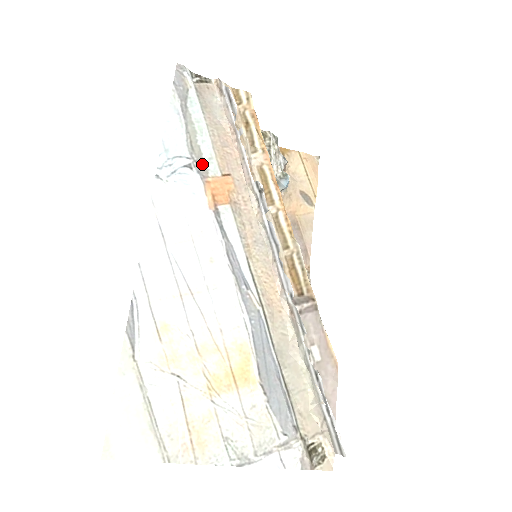
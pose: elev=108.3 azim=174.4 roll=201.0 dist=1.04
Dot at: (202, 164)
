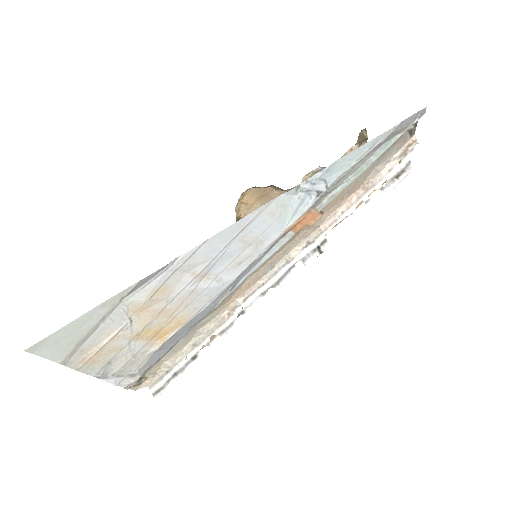
Dot at: (325, 196)
